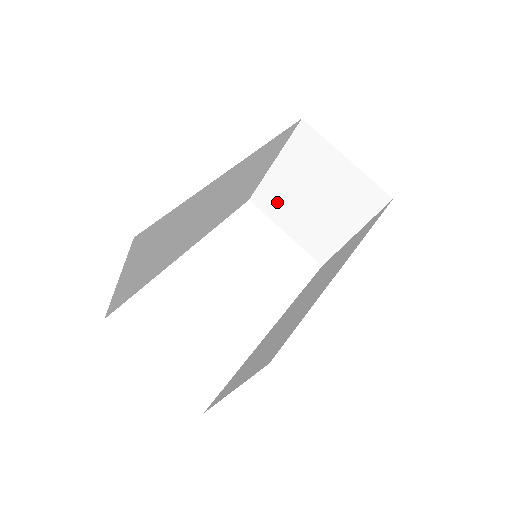
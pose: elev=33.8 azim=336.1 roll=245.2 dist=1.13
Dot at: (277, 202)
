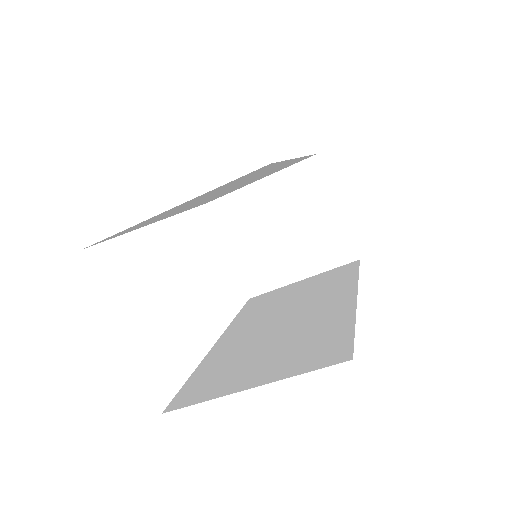
Dot at: (239, 218)
